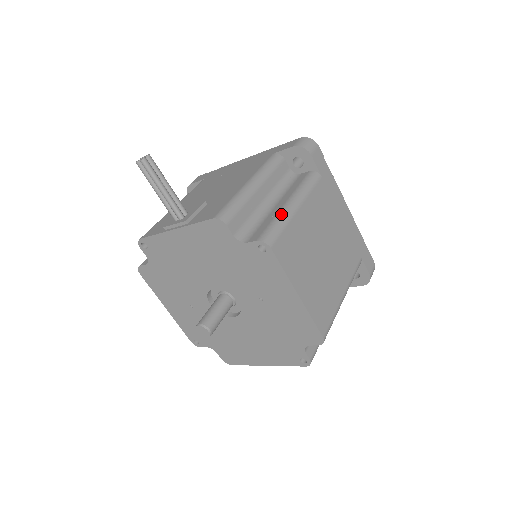
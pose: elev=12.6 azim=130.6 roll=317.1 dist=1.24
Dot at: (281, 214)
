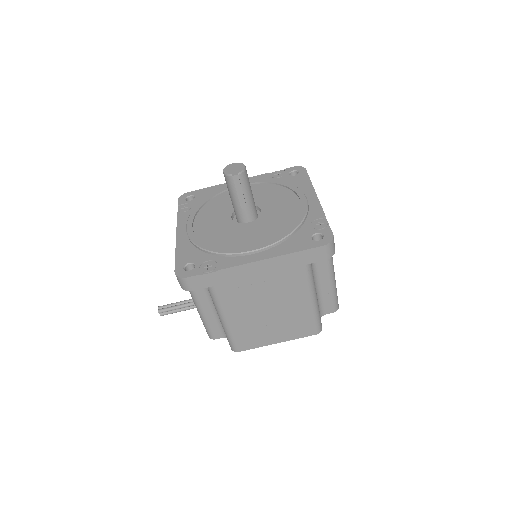
Dot at: (224, 330)
